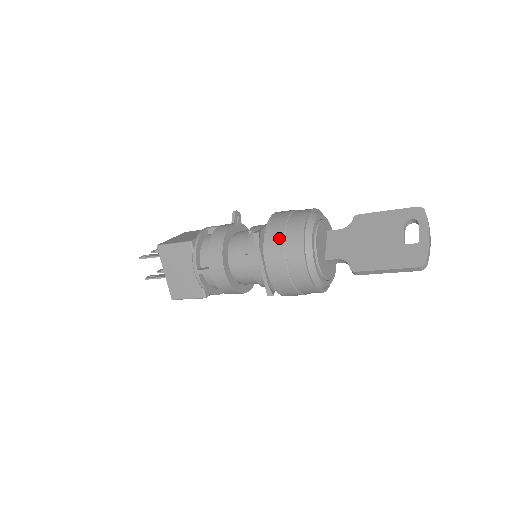
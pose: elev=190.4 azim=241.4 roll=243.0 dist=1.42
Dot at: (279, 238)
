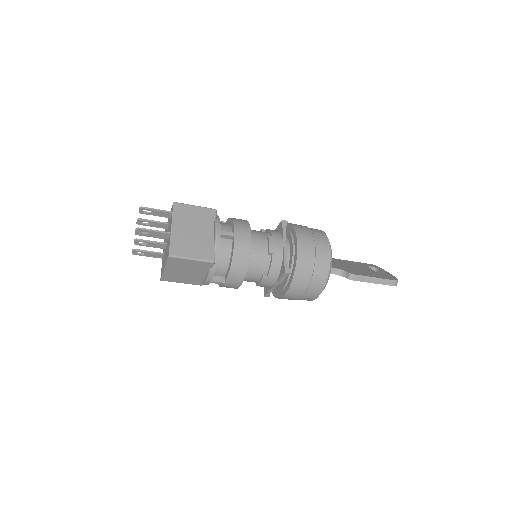
Dot at: (306, 228)
